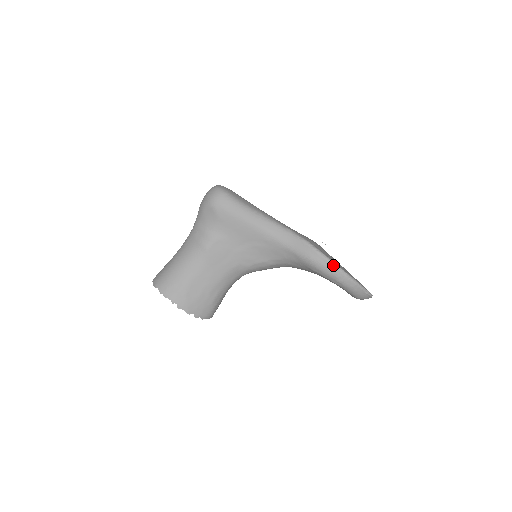
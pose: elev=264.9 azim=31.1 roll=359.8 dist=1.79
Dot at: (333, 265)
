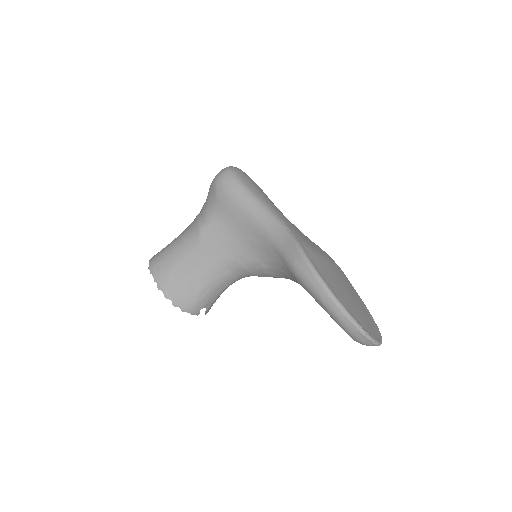
Dot at: (317, 278)
